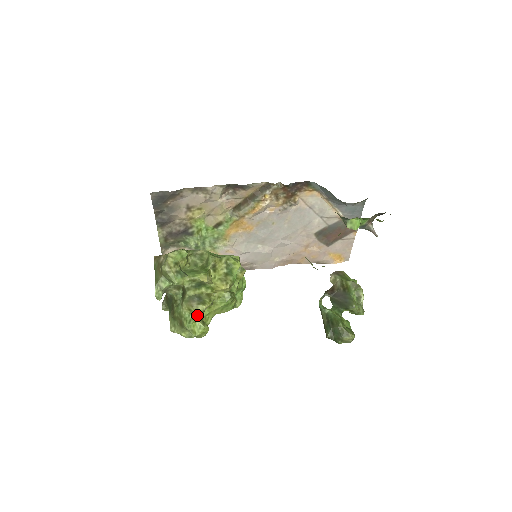
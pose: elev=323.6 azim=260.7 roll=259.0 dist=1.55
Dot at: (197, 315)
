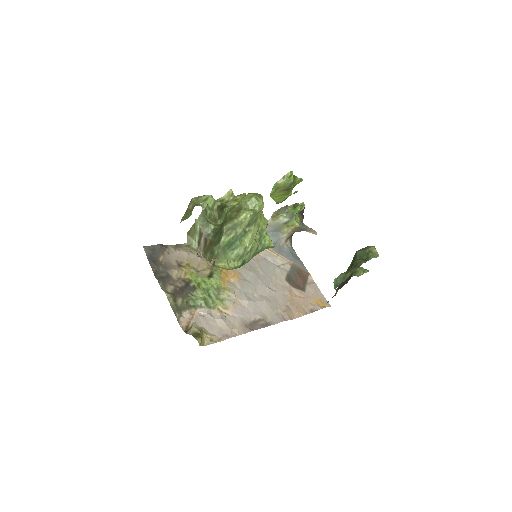
Dot at: occluded
